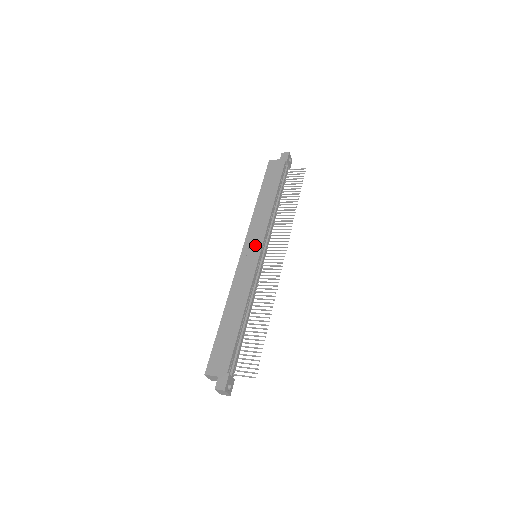
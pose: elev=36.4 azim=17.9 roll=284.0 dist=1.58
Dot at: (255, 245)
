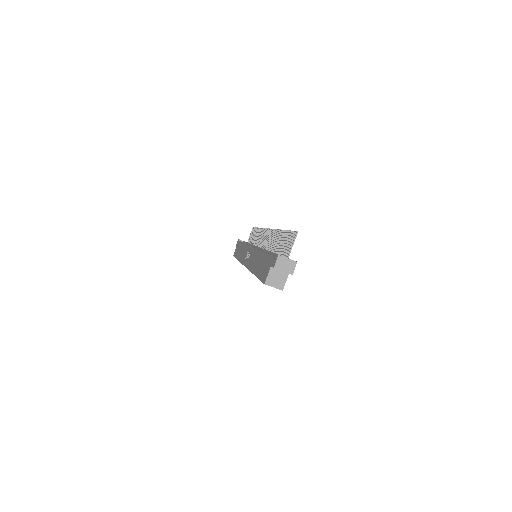
Dot at: (247, 253)
